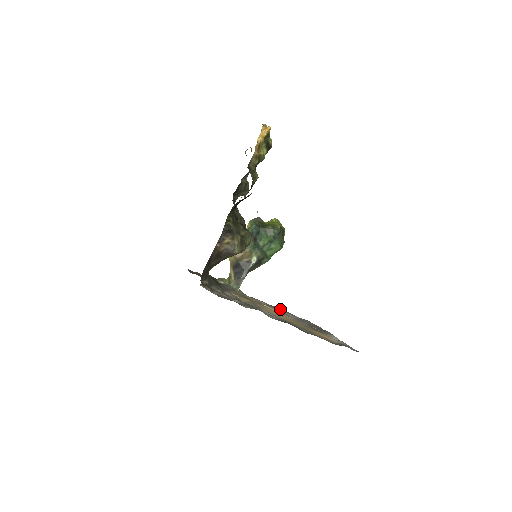
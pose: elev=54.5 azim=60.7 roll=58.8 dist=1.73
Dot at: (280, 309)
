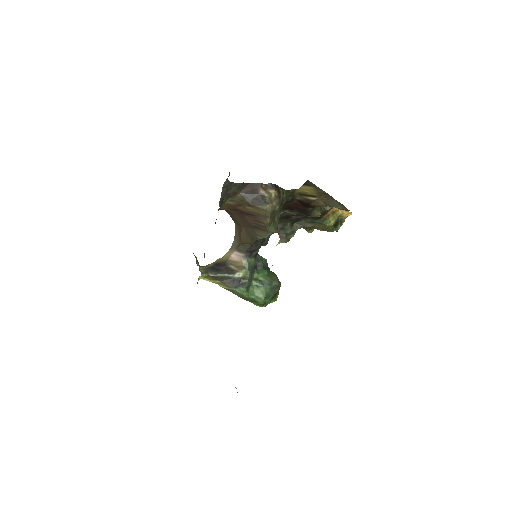
Dot at: occluded
